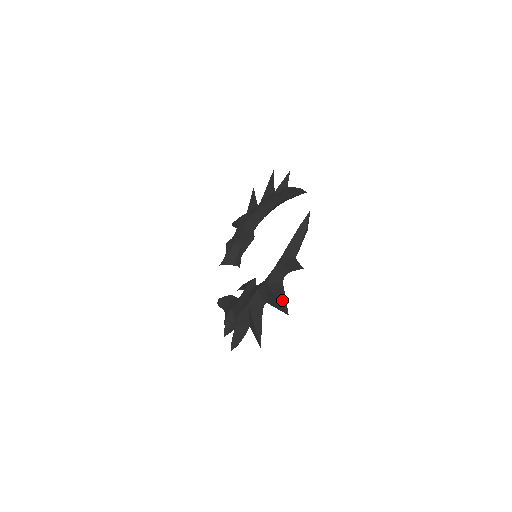
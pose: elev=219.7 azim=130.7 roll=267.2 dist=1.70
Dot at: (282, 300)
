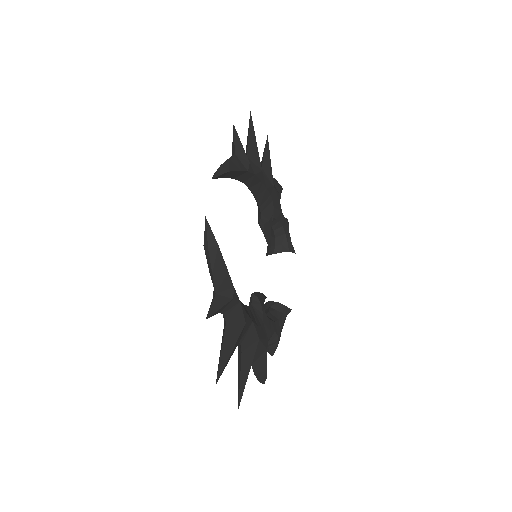
Dot at: occluded
